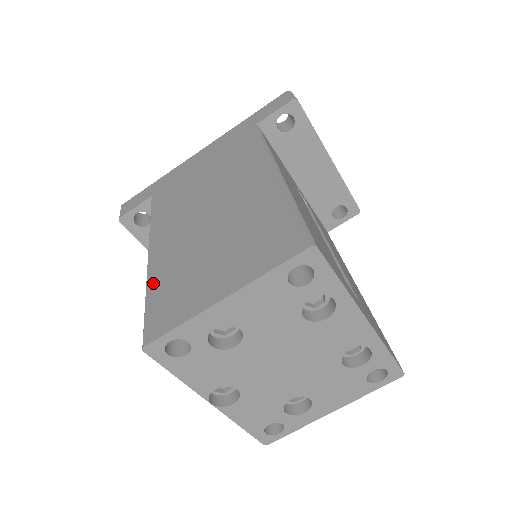
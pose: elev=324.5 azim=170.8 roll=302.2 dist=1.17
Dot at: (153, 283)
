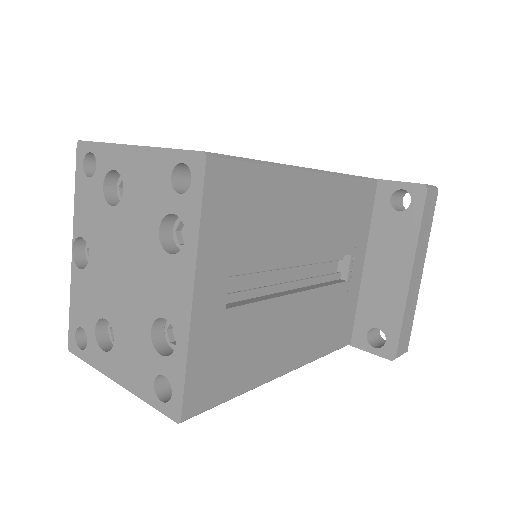
Dot at: occluded
